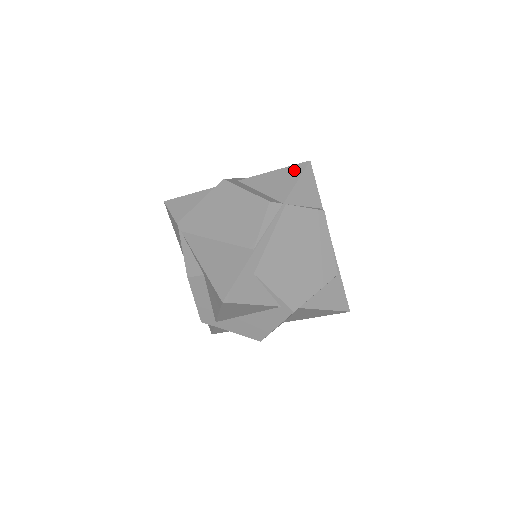
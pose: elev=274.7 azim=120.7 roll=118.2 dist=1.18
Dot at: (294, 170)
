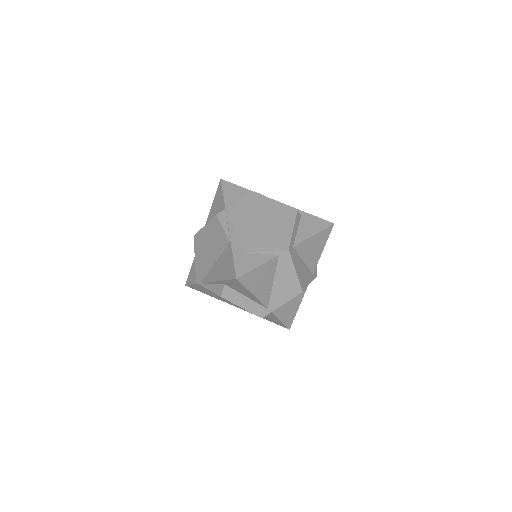
Dot at: (218, 192)
